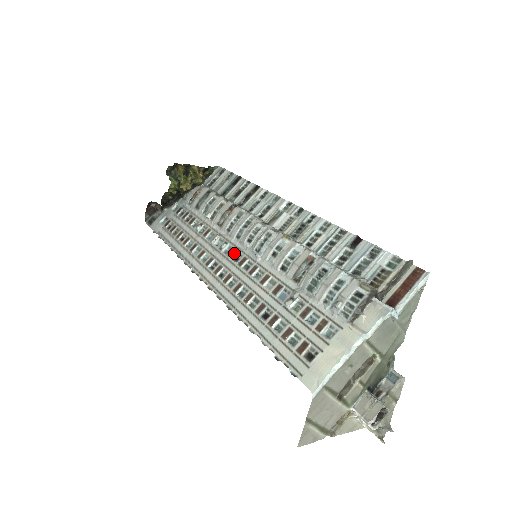
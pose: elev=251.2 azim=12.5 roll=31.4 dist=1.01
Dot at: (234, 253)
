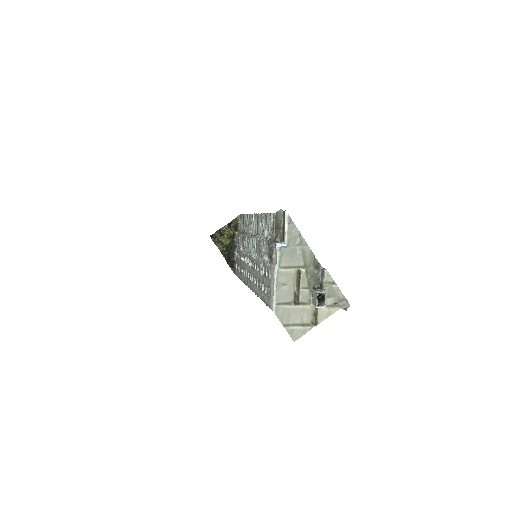
Dot at: (250, 262)
